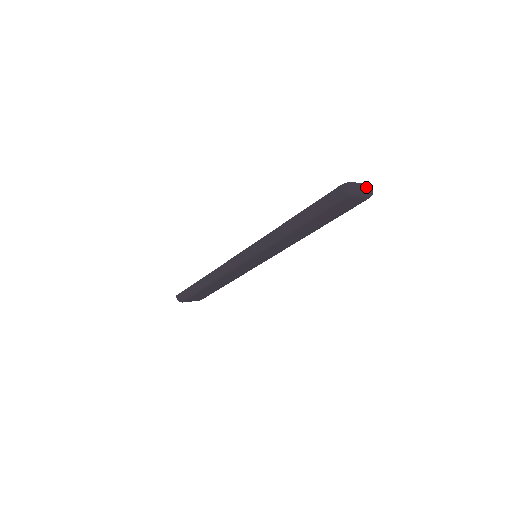
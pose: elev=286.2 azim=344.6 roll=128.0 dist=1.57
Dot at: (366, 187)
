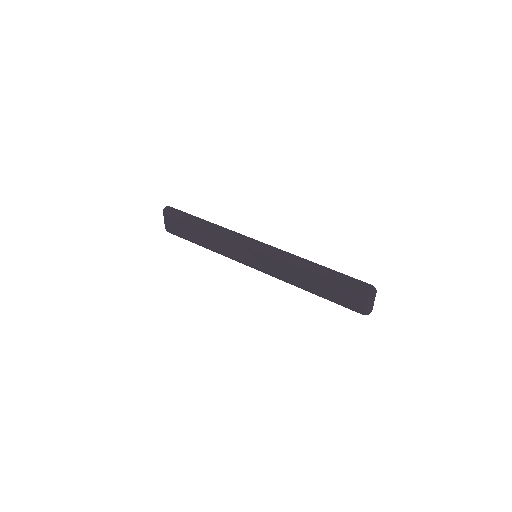
Dot at: (372, 306)
